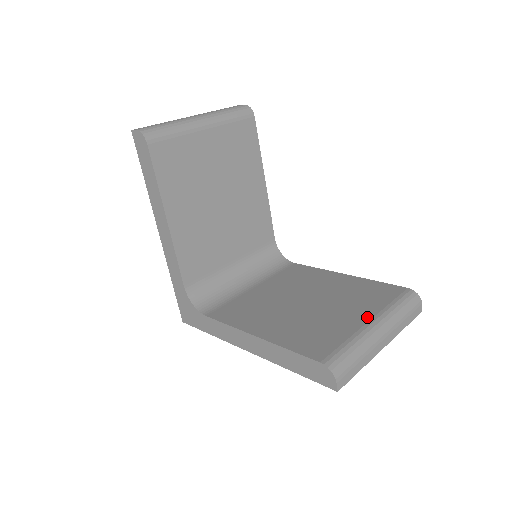
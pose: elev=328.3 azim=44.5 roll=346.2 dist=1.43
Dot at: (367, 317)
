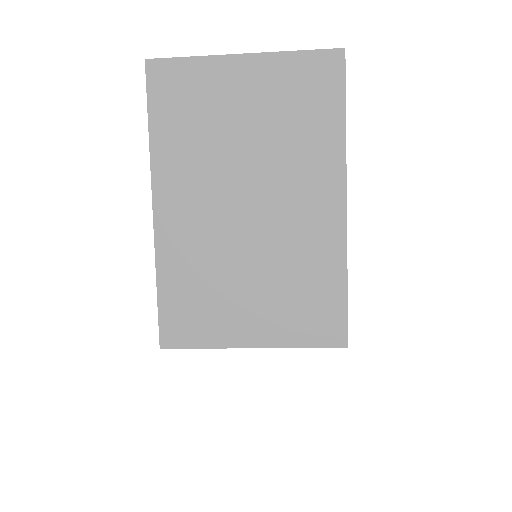
Dot at: occluded
